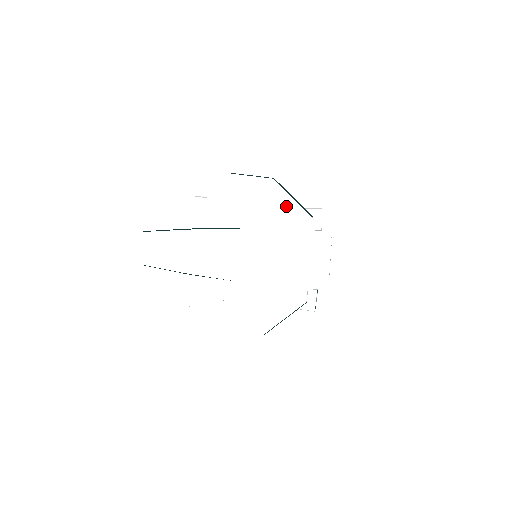
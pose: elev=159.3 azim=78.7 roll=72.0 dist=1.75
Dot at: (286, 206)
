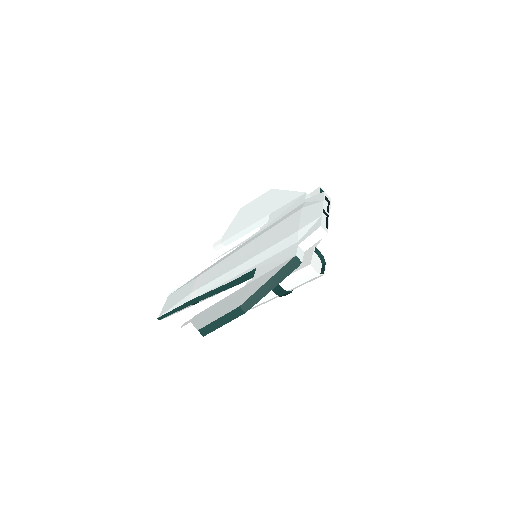
Dot at: (283, 200)
